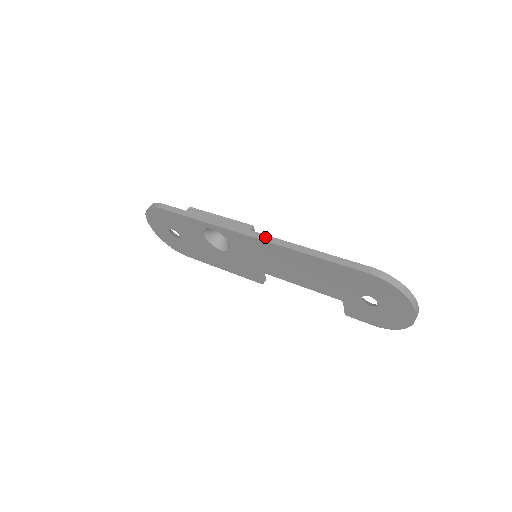
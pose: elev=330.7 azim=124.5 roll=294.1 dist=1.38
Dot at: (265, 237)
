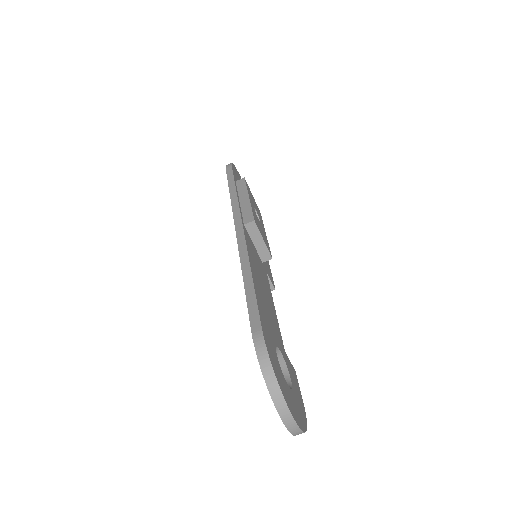
Dot at: (241, 236)
